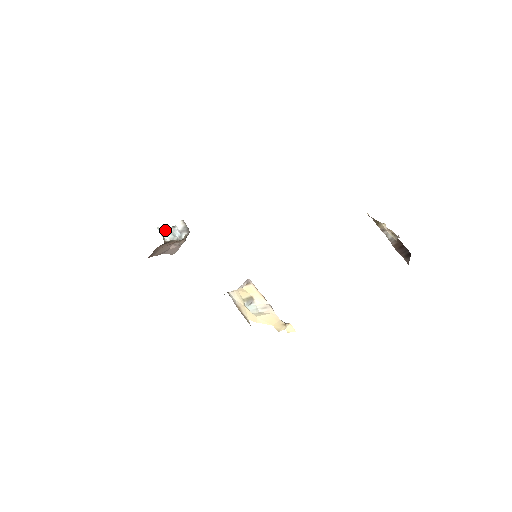
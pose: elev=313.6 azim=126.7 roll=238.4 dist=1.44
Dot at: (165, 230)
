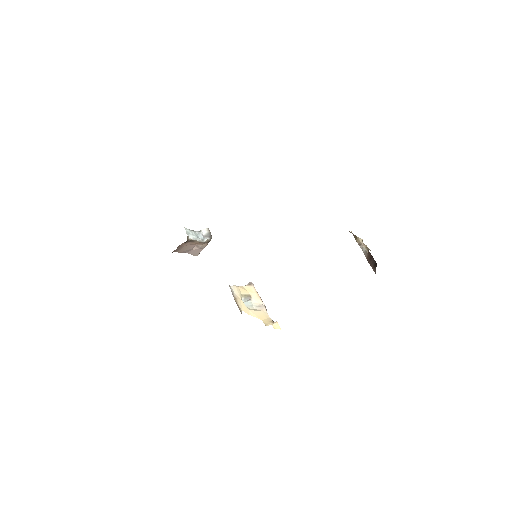
Dot at: (191, 231)
